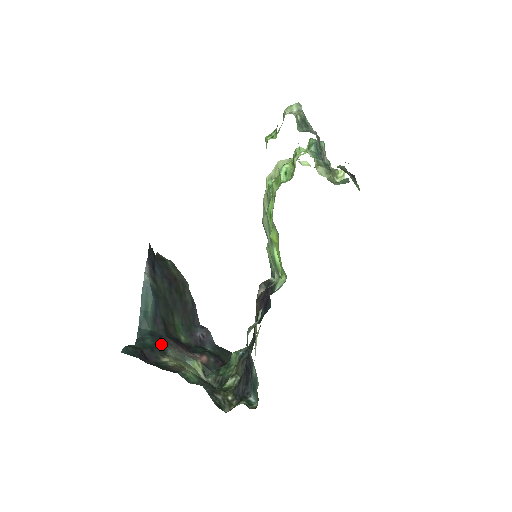
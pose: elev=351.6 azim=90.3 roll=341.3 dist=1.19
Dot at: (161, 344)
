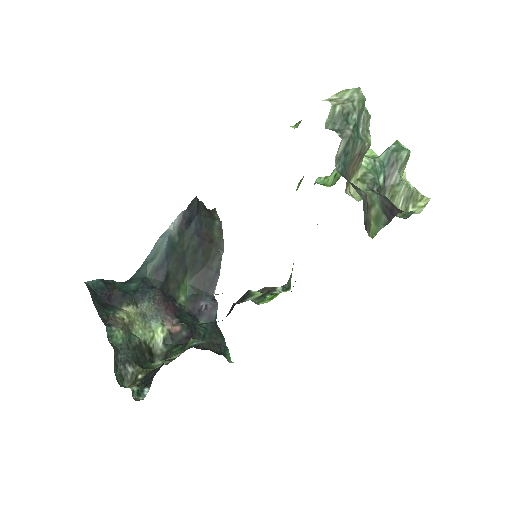
Dot at: (140, 294)
